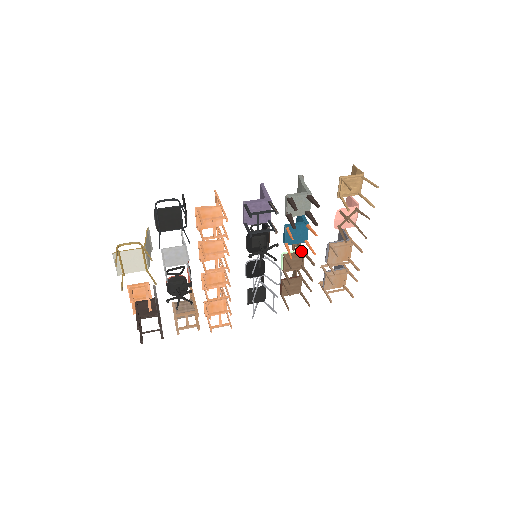
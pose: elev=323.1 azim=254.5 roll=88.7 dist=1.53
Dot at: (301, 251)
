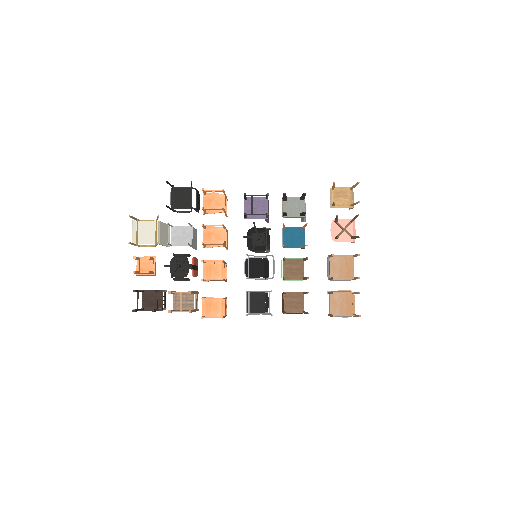
Dot at: (300, 259)
